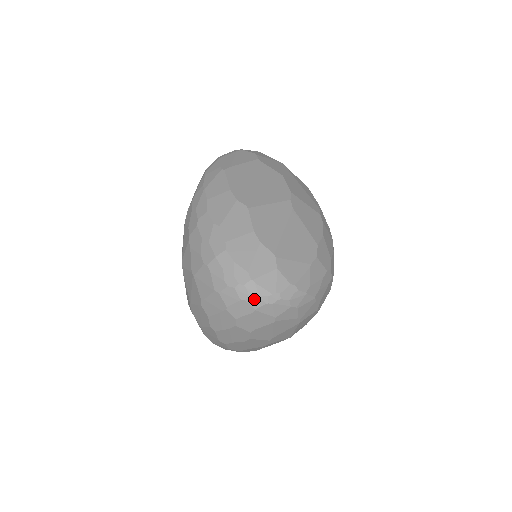
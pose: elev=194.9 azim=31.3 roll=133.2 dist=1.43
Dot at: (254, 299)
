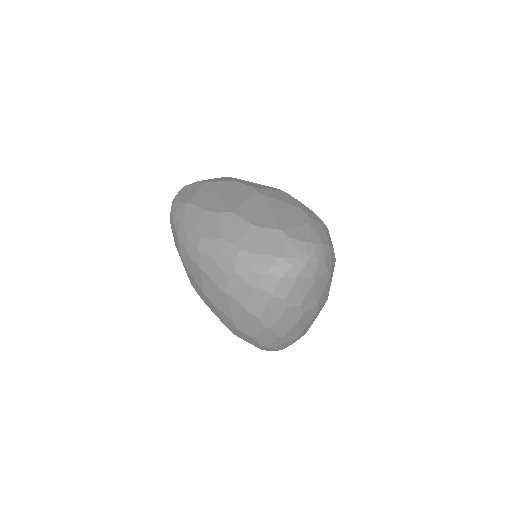
Dot at: (290, 271)
